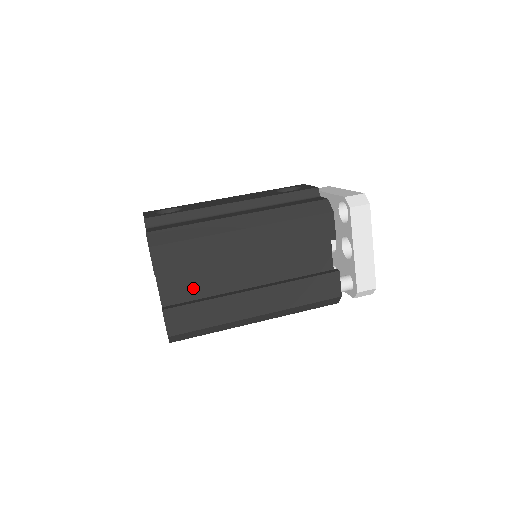
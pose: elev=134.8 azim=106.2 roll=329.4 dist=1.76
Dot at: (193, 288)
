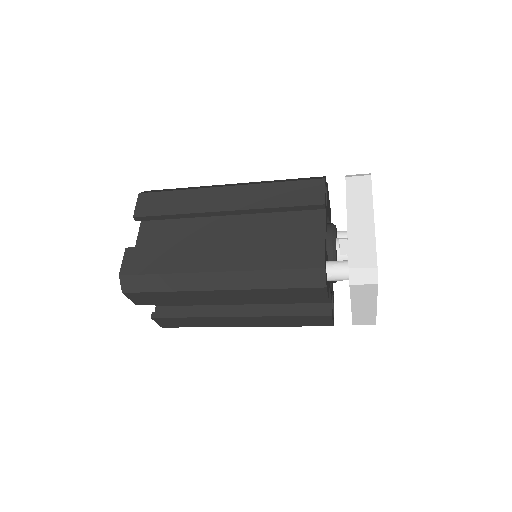
Dot at: occluded
